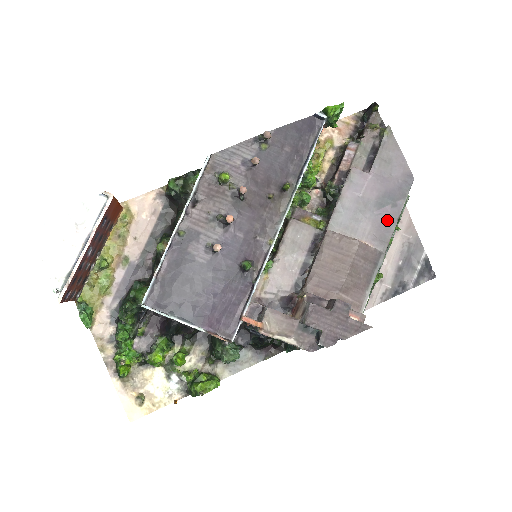
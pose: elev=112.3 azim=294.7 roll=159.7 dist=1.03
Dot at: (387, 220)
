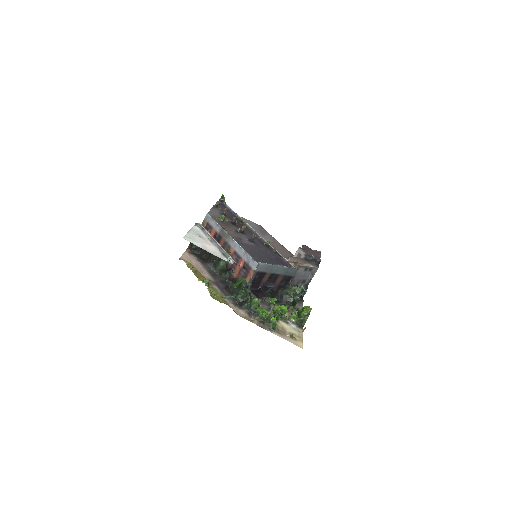
Dot at: (271, 238)
